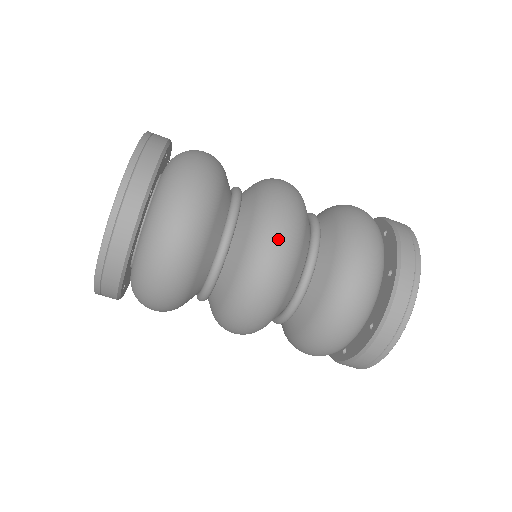
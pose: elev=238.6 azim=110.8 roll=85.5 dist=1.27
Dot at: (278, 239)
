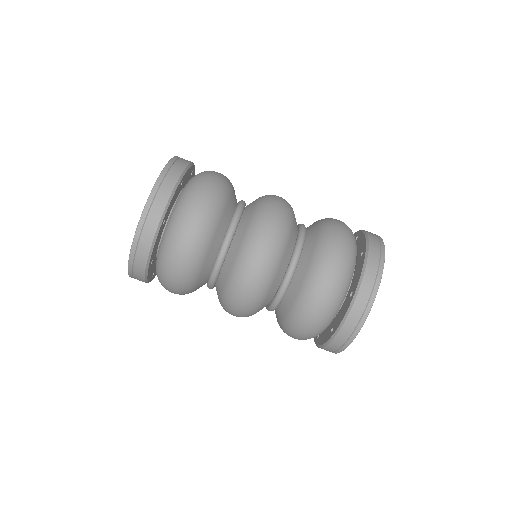
Dot at: (274, 216)
